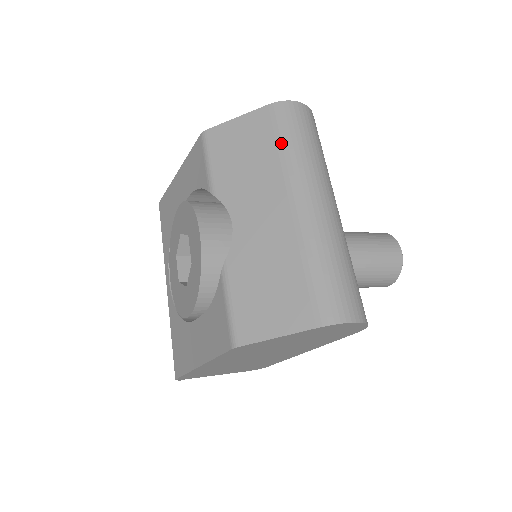
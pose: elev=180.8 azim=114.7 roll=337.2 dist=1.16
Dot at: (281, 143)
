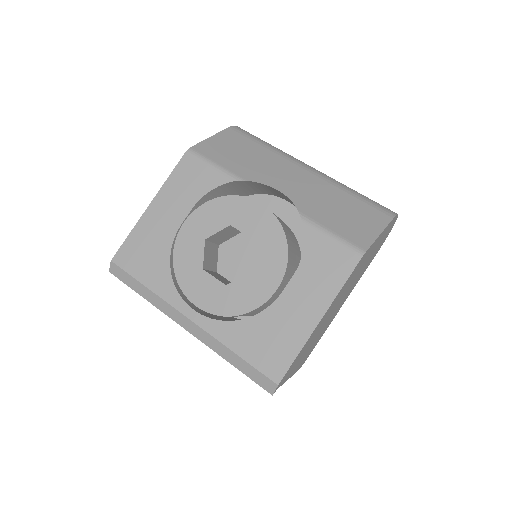
Dot at: (262, 143)
